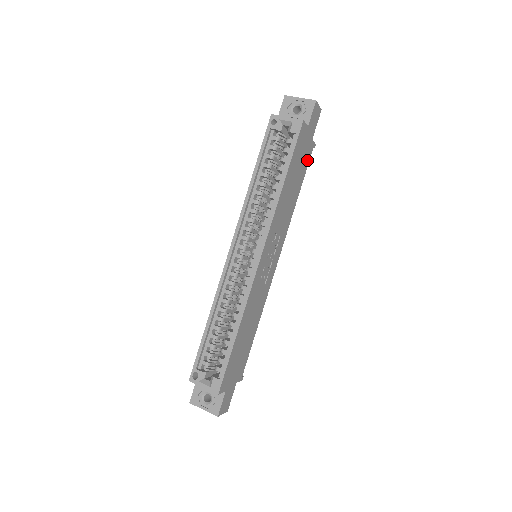
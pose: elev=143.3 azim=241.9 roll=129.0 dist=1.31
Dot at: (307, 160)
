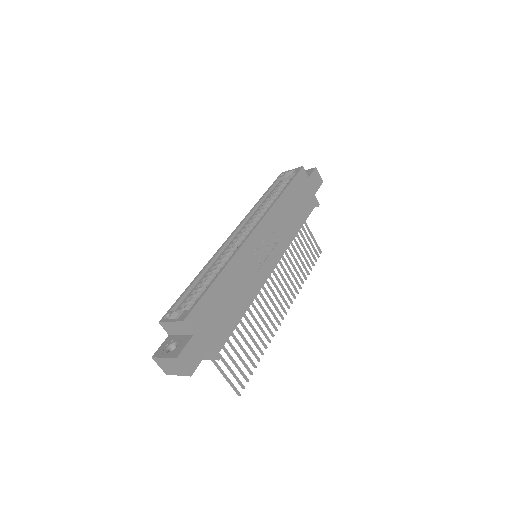
Dot at: (310, 206)
